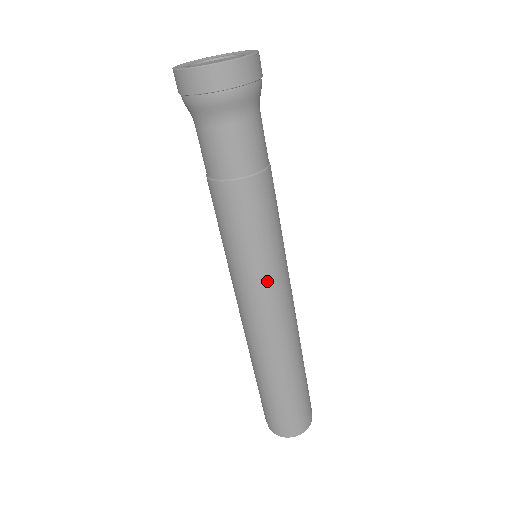
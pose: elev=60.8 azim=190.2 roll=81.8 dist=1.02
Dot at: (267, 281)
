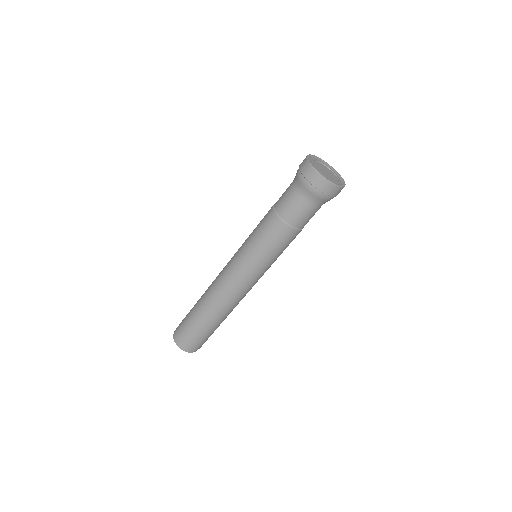
Dot at: (248, 271)
